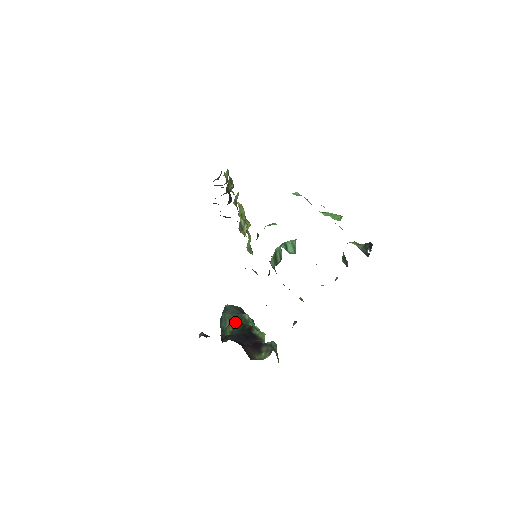
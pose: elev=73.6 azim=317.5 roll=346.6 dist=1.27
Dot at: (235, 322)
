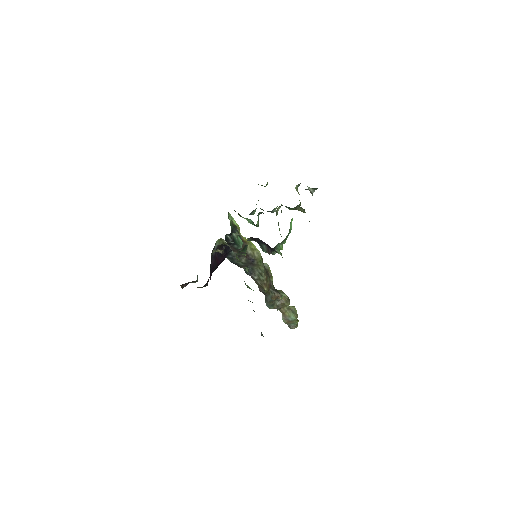
Dot at: occluded
